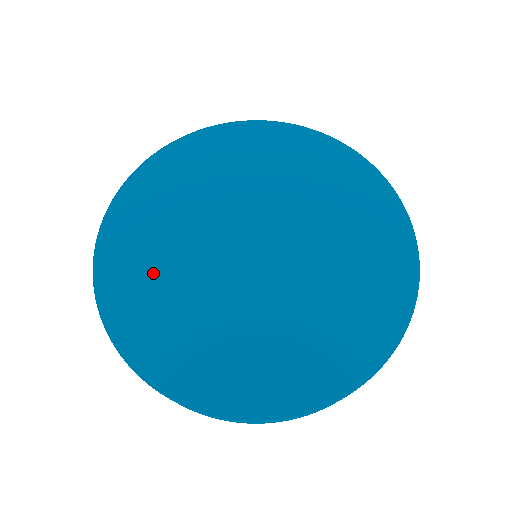
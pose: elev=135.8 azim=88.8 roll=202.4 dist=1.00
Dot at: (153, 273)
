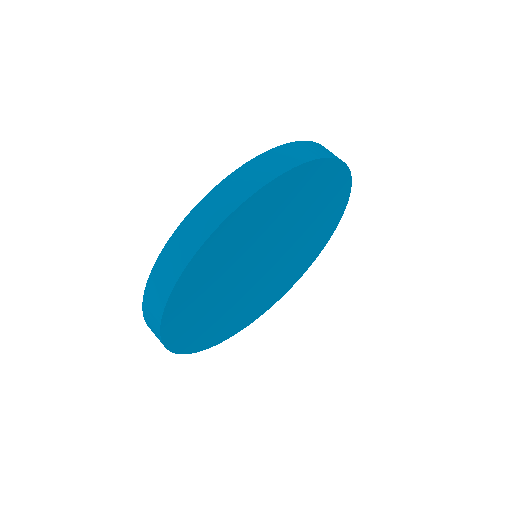
Dot at: (227, 321)
